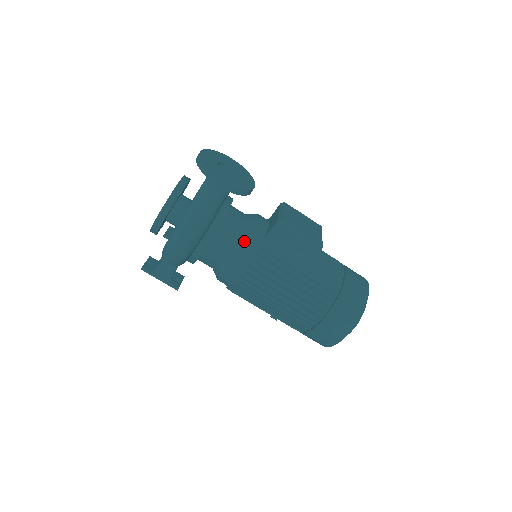
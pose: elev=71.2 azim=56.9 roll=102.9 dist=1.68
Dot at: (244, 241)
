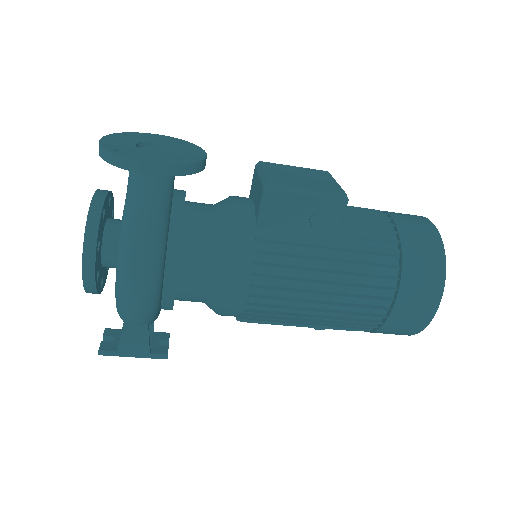
Dot at: (229, 241)
